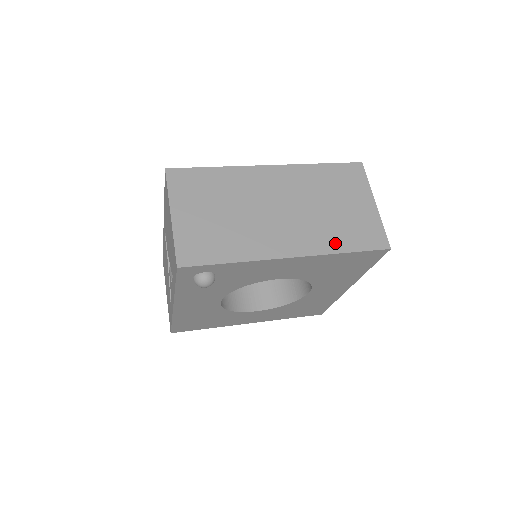
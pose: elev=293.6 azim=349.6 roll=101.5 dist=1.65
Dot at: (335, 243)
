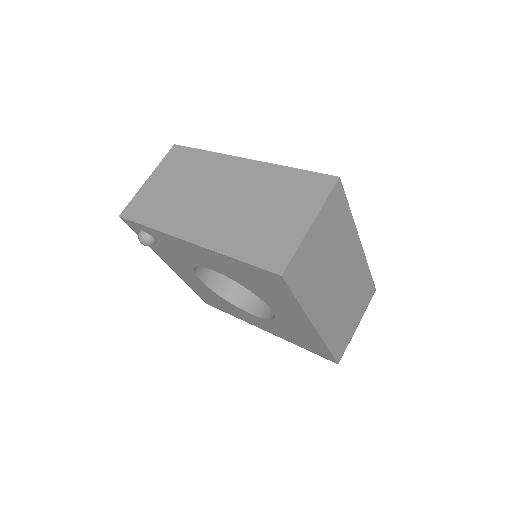
Dot at: (234, 246)
